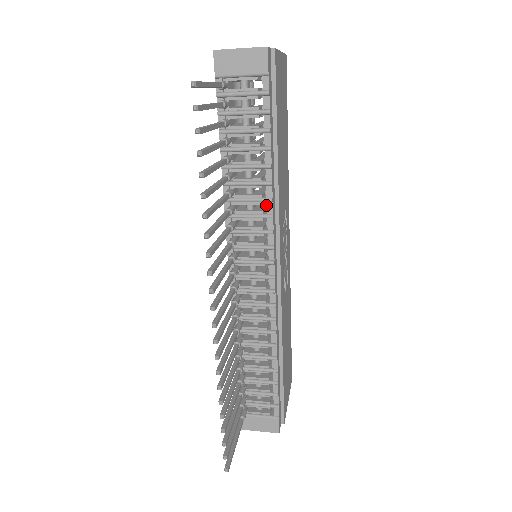
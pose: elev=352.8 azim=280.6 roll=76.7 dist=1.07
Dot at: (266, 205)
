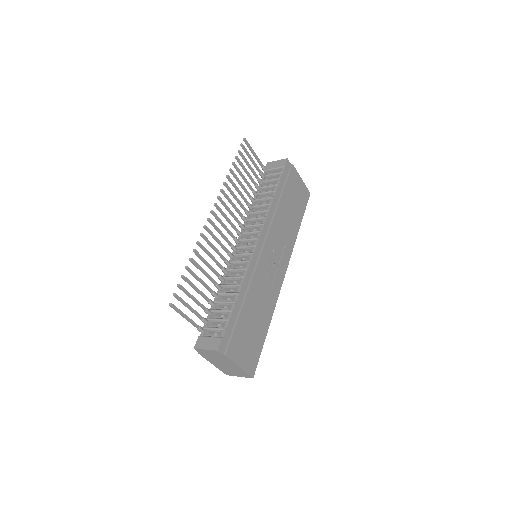
Dot at: occluded
